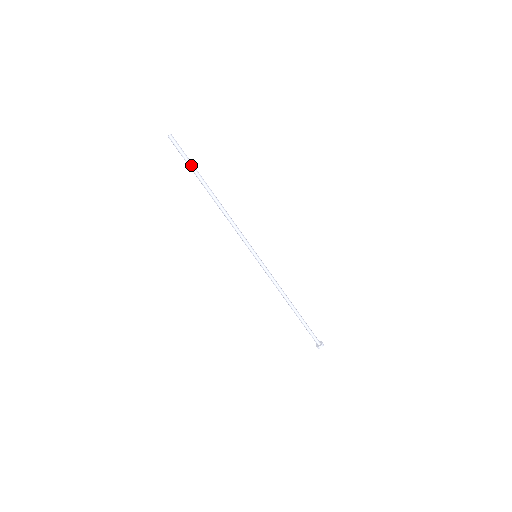
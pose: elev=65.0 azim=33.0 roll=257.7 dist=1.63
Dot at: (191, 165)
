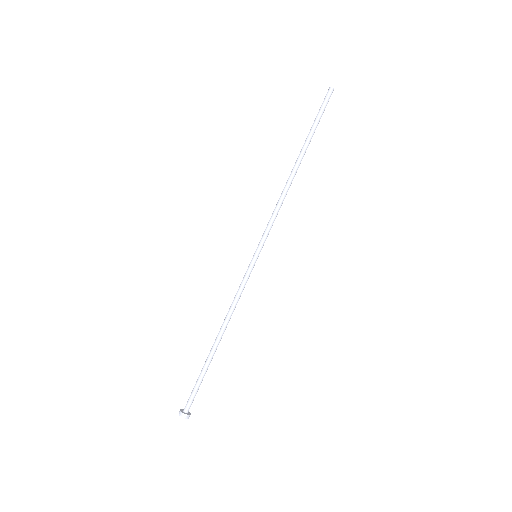
Dot at: (315, 125)
